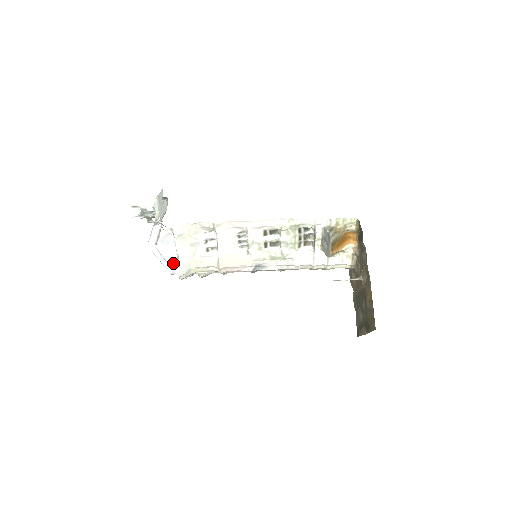
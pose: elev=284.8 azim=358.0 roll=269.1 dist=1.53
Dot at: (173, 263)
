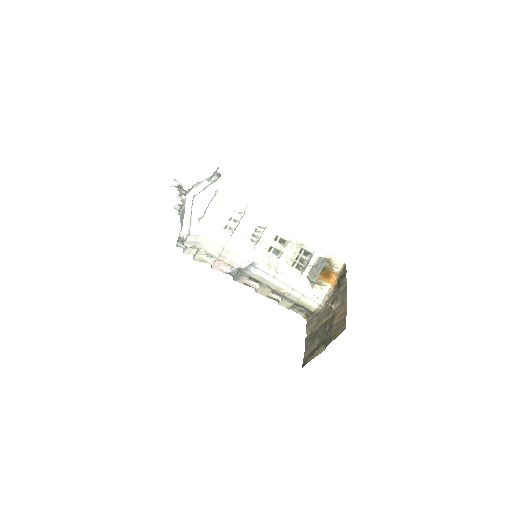
Dot at: (195, 219)
